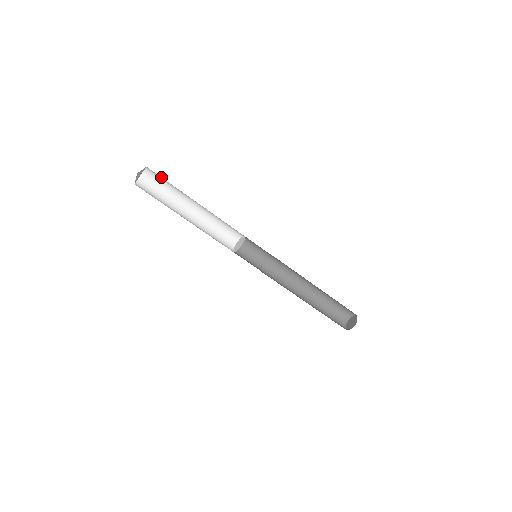
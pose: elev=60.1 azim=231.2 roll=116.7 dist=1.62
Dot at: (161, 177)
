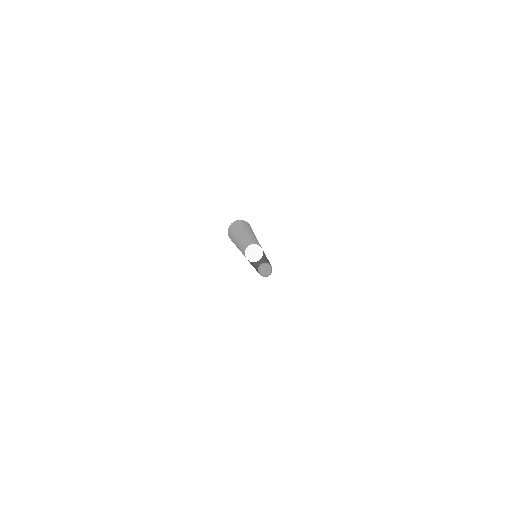
Dot at: occluded
